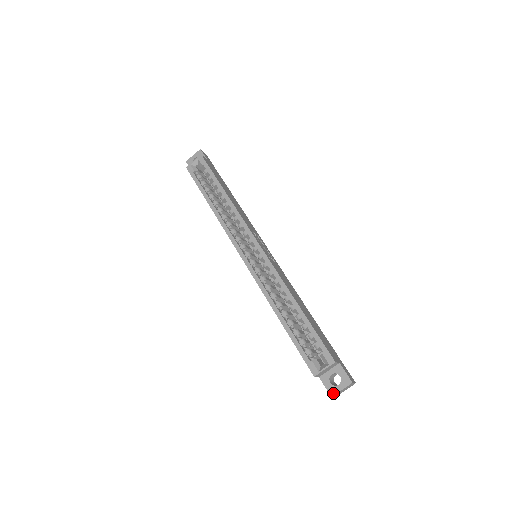
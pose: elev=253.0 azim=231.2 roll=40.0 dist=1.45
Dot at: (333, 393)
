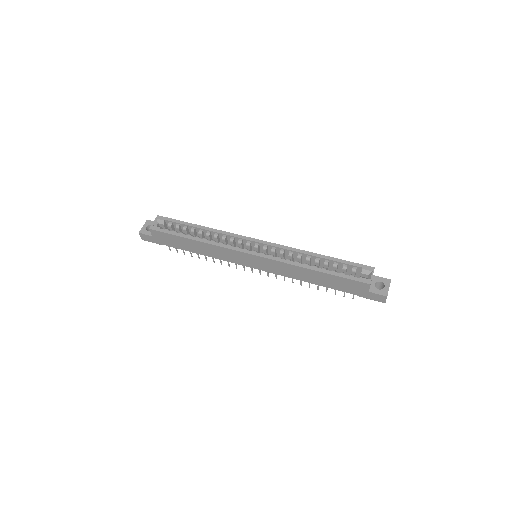
Dot at: (386, 293)
